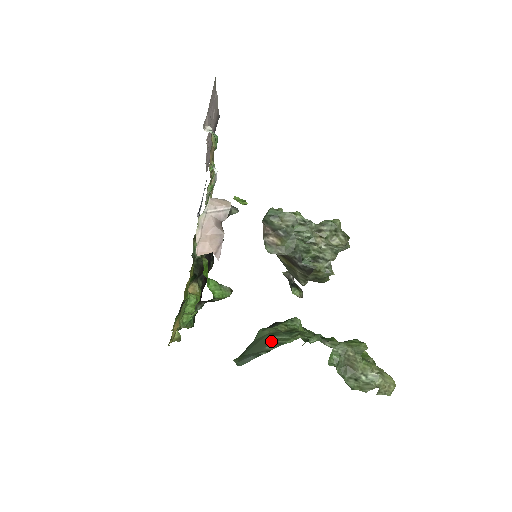
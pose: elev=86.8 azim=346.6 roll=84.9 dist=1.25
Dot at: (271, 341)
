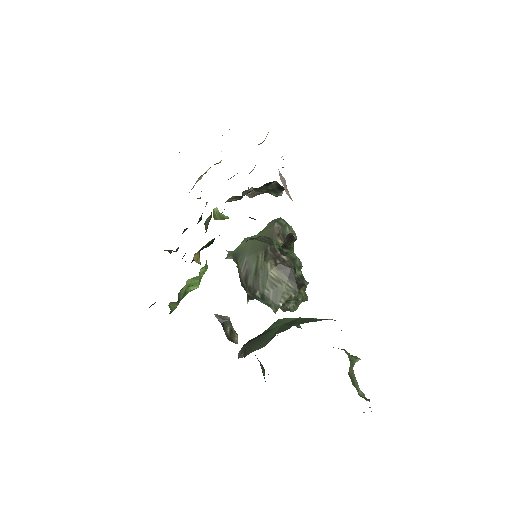
Dot at: (315, 318)
